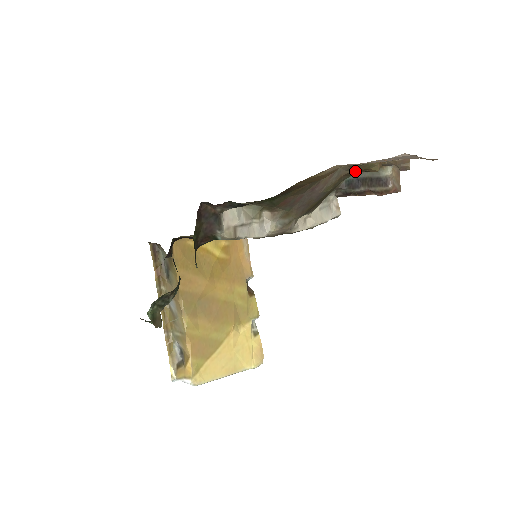
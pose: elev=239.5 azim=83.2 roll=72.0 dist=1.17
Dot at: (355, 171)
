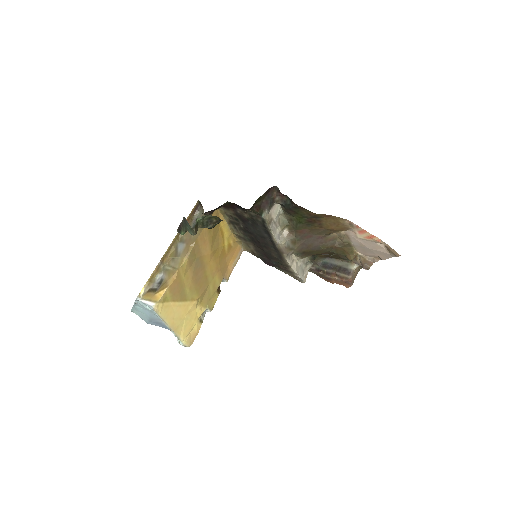
Dot at: (341, 250)
